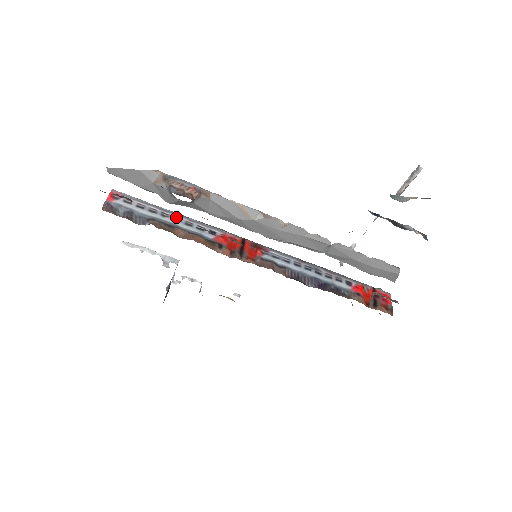
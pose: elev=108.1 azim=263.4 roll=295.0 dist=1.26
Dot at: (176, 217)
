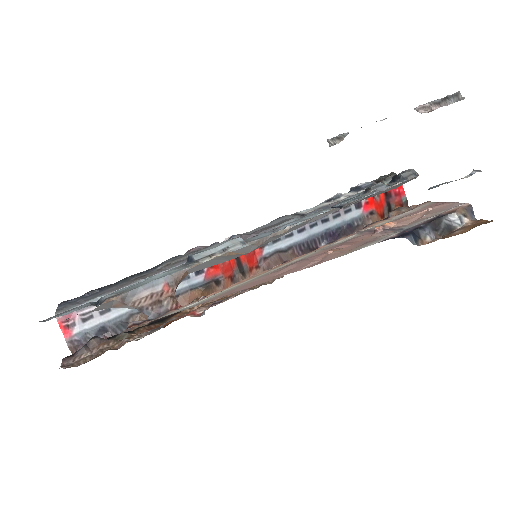
Dot at: occluded
